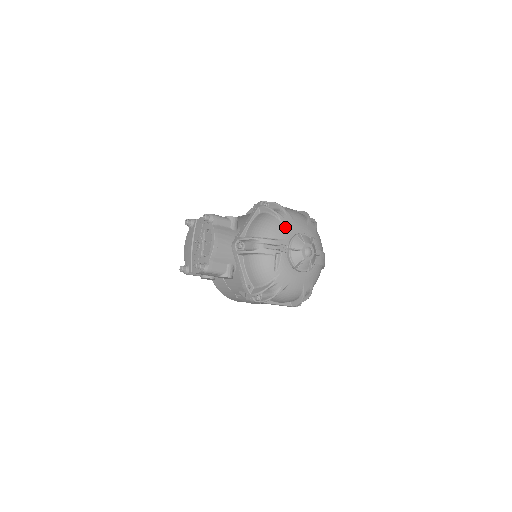
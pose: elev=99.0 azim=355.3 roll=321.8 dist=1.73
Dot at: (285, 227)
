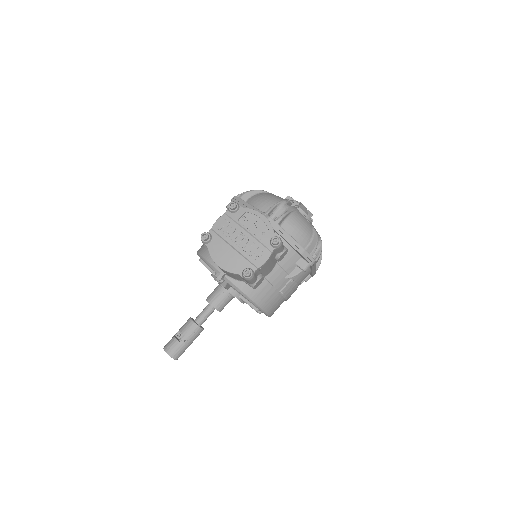
Dot at: occluded
